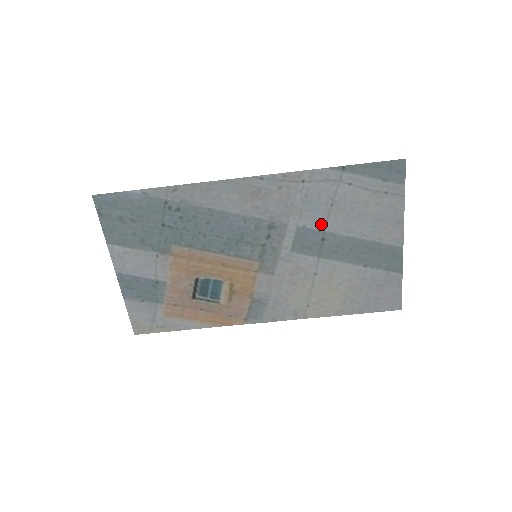
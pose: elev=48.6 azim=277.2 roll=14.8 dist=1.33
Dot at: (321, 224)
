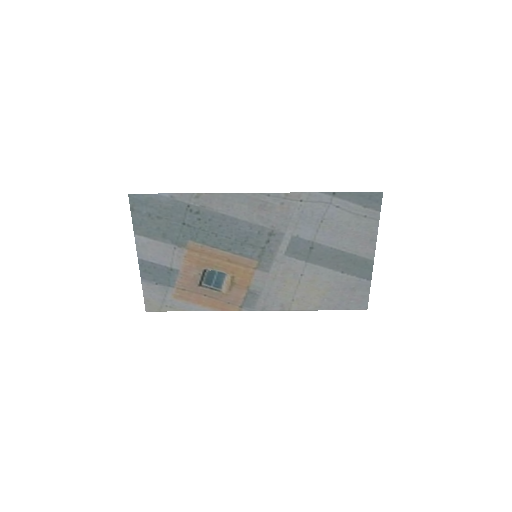
Dot at: (311, 236)
